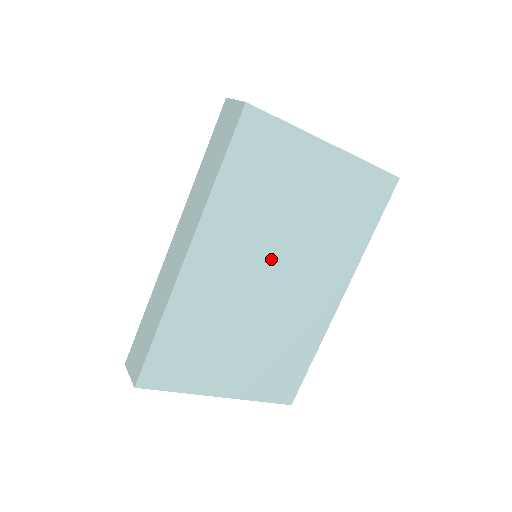
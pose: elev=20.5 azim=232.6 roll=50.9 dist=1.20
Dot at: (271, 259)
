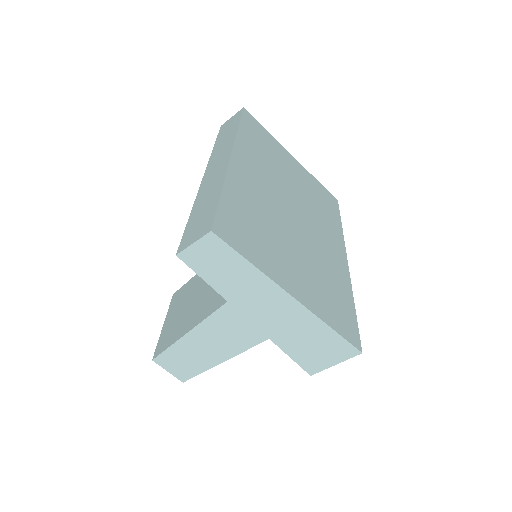
Dot at: (287, 197)
